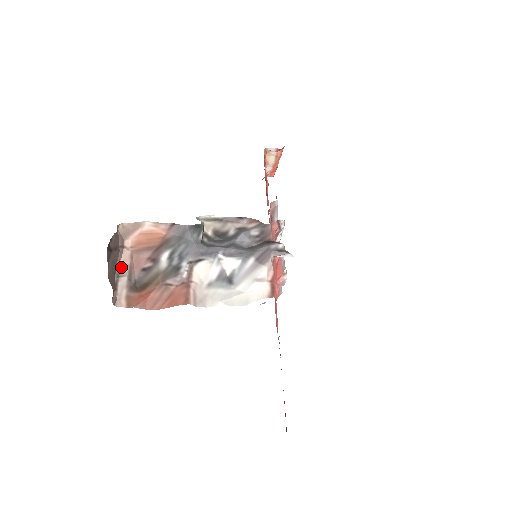
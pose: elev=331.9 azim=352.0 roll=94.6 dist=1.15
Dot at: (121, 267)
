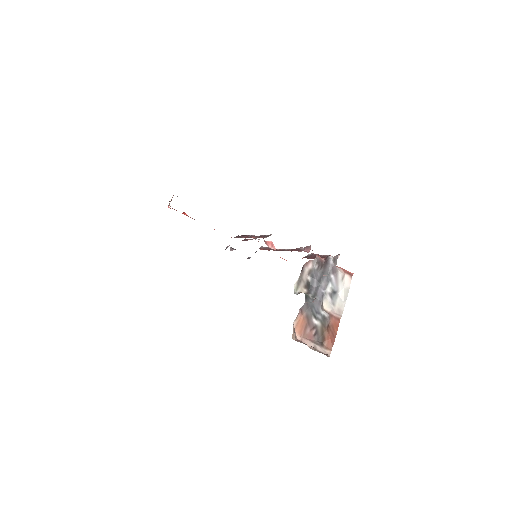
Dot at: occluded
